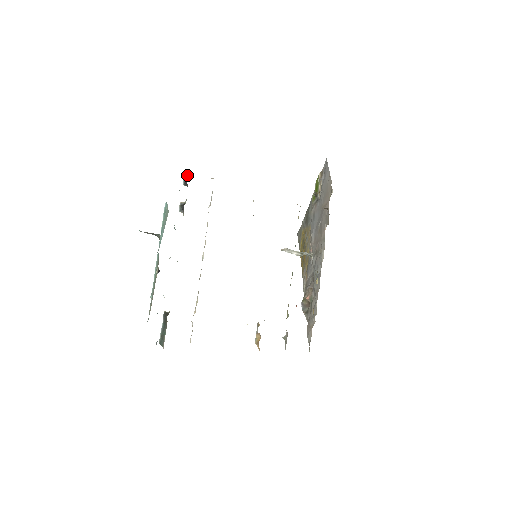
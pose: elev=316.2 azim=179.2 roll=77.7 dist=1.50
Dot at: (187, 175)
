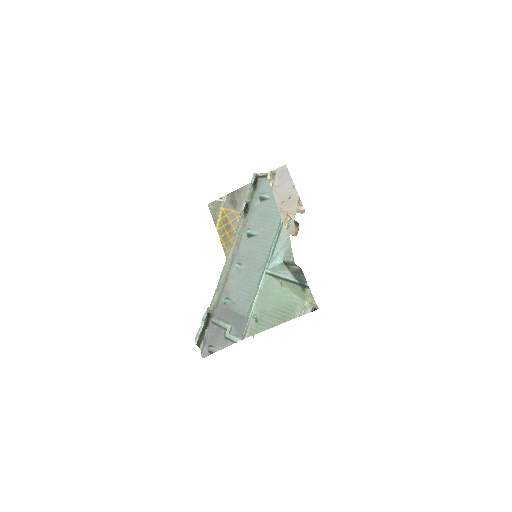
Dot at: (257, 174)
